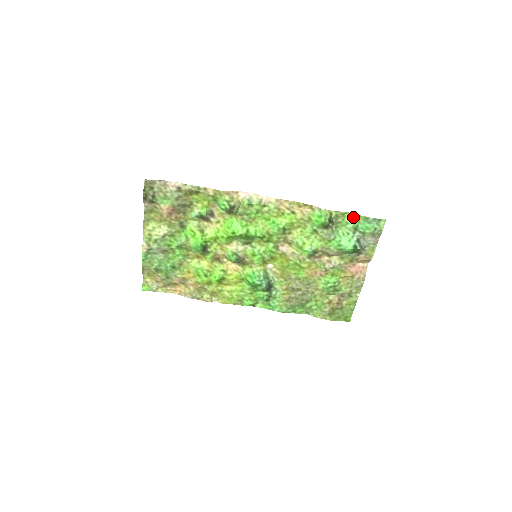
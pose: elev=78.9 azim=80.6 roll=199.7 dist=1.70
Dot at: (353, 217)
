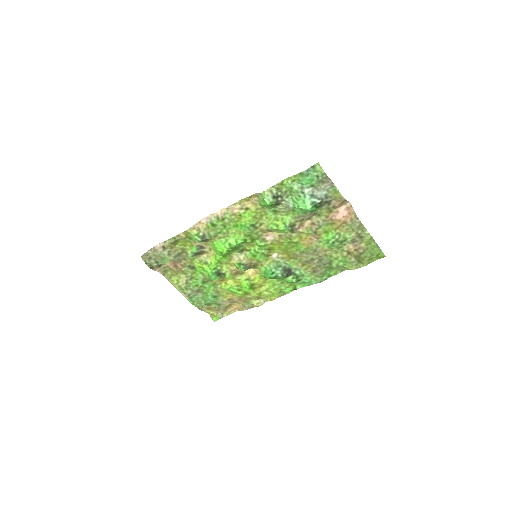
Dot at: (291, 180)
